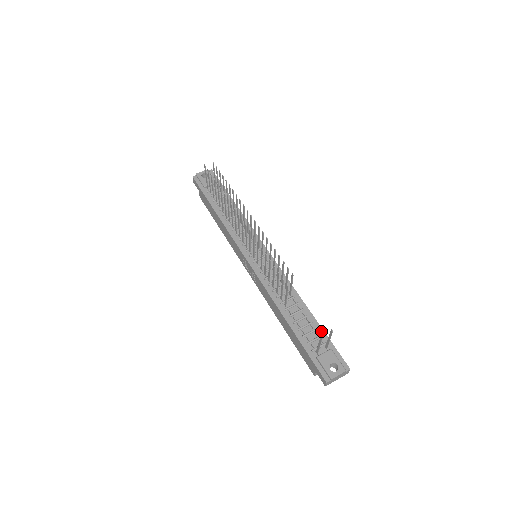
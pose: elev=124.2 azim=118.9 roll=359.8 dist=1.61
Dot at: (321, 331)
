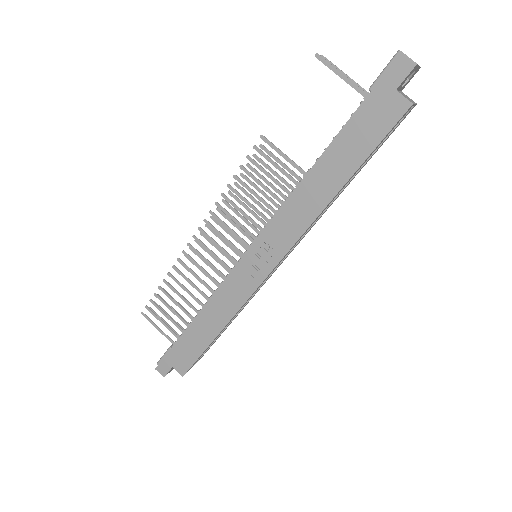
Dot at: occluded
